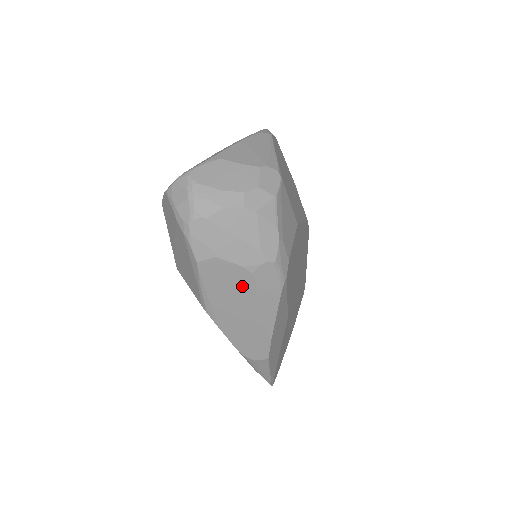
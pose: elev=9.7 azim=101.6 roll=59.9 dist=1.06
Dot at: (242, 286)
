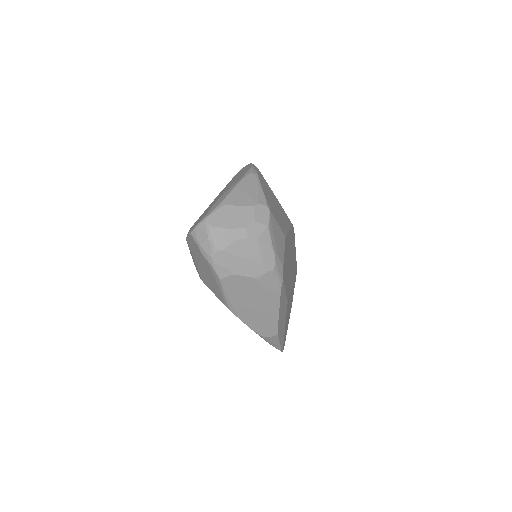
Dot at: (253, 290)
